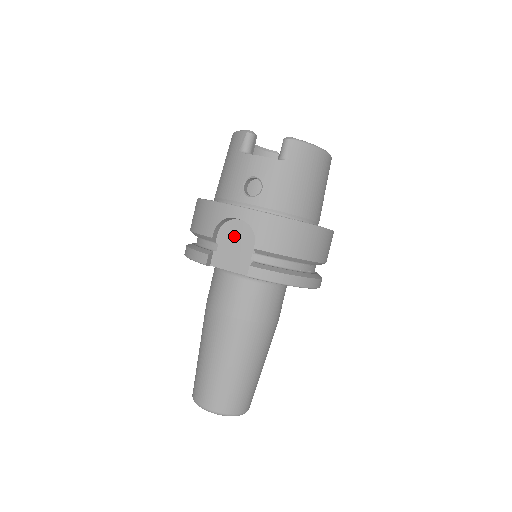
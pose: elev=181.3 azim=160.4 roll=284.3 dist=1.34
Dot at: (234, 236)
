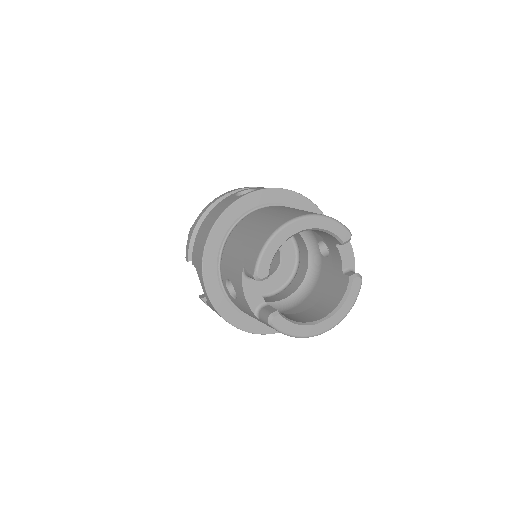
Dot at: occluded
